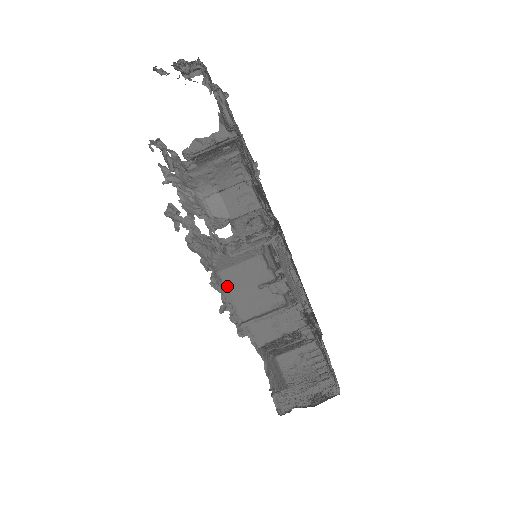
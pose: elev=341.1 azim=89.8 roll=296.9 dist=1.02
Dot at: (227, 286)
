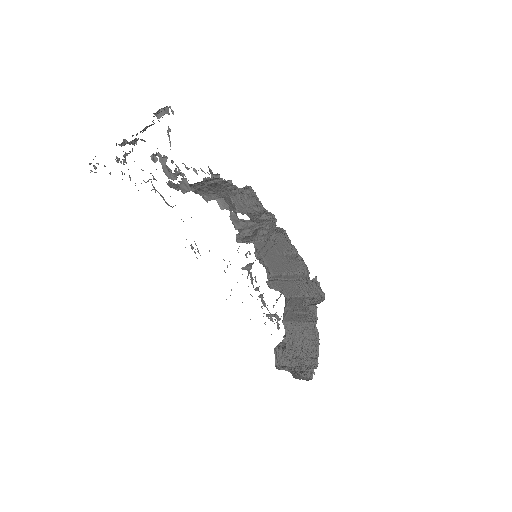
Dot at: (258, 247)
